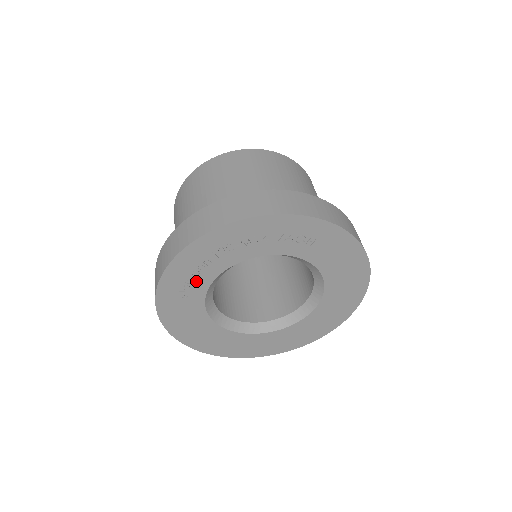
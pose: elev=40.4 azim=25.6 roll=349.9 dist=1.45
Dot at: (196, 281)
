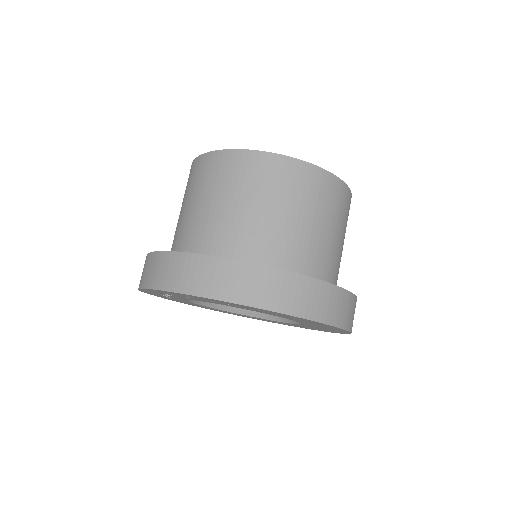
Dot at: (172, 296)
